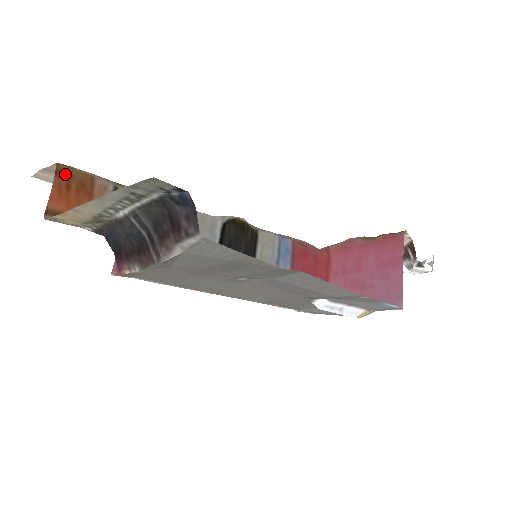
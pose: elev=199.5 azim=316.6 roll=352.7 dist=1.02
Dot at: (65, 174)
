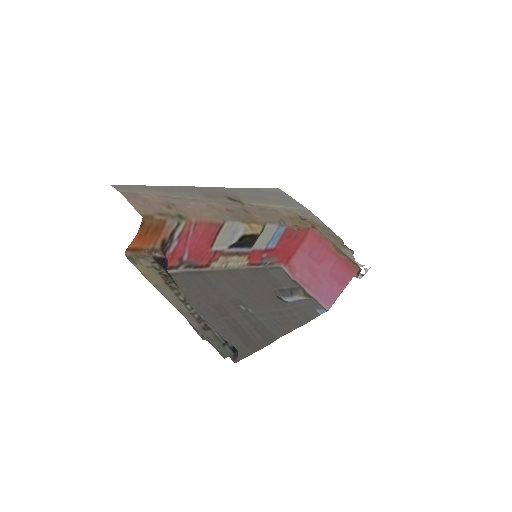
Dot at: (147, 225)
